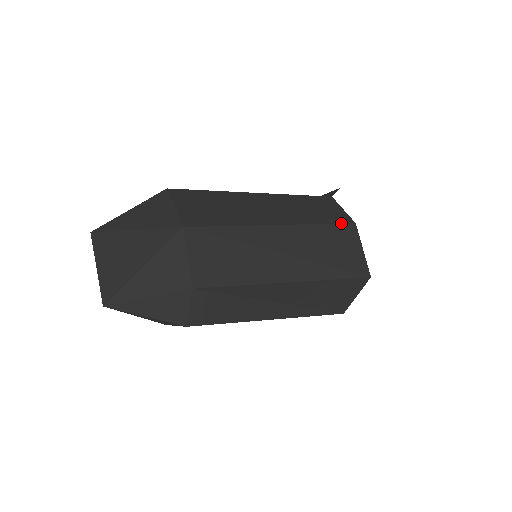
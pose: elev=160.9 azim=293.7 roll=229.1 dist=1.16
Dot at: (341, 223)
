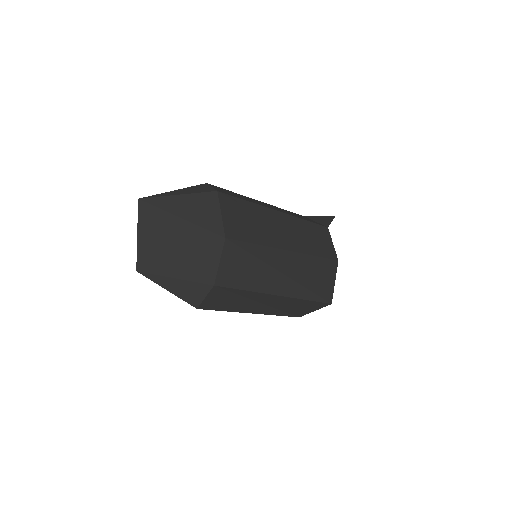
Dot at: (329, 258)
